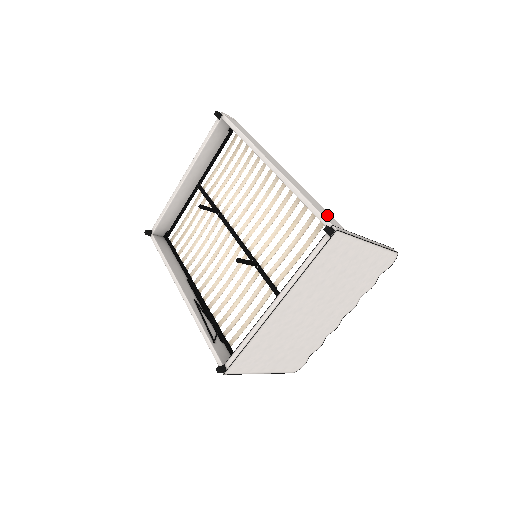
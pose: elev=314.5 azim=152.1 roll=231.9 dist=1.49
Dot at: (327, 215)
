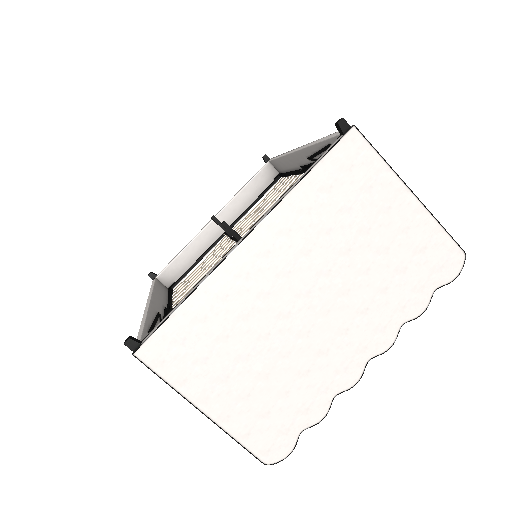
Dot at: occluded
